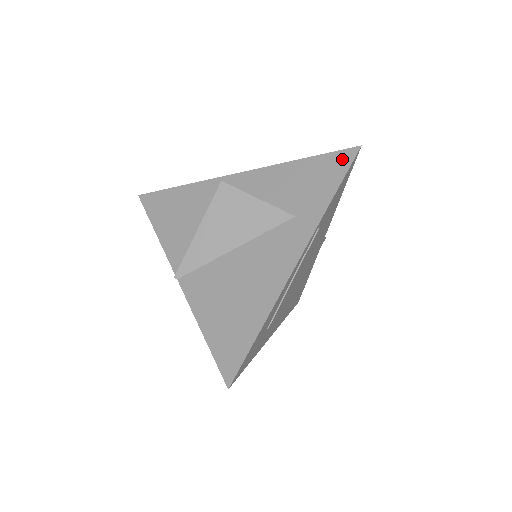
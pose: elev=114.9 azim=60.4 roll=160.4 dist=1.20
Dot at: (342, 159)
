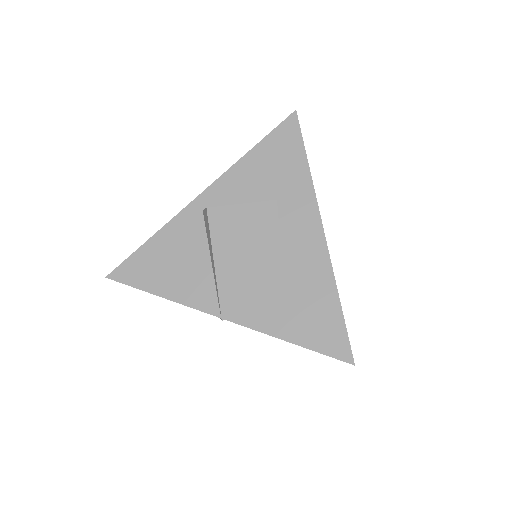
Dot at: (289, 129)
